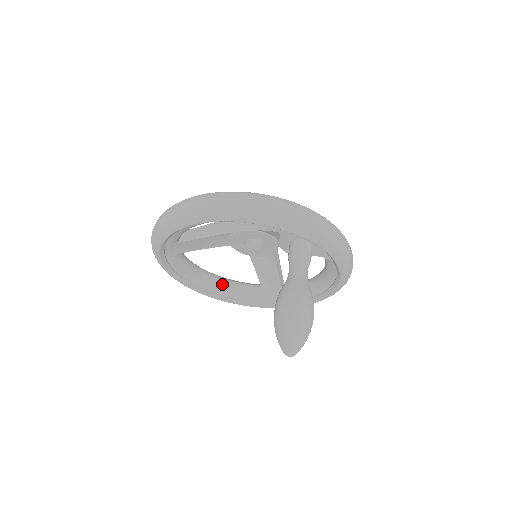
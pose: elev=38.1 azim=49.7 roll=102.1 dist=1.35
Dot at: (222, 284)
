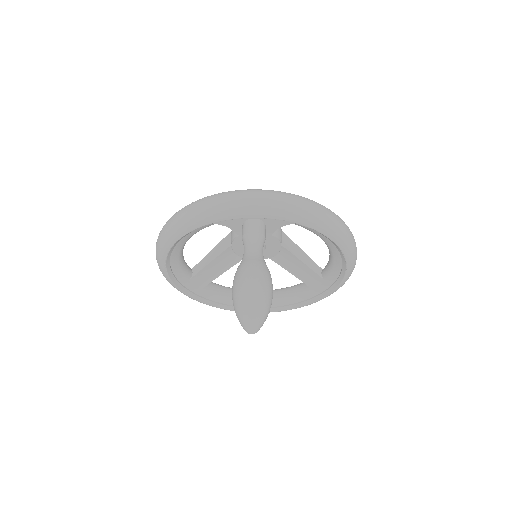
Dot at: occluded
